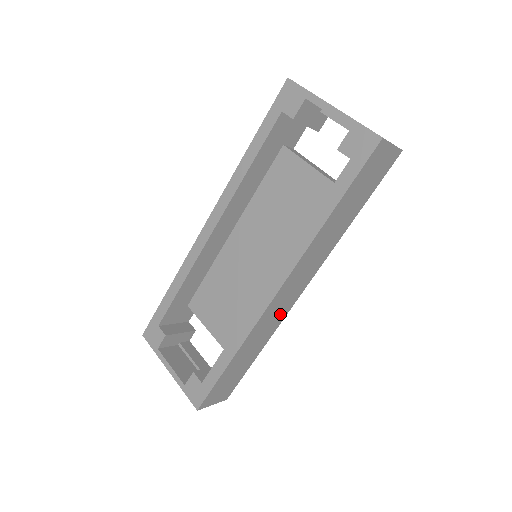
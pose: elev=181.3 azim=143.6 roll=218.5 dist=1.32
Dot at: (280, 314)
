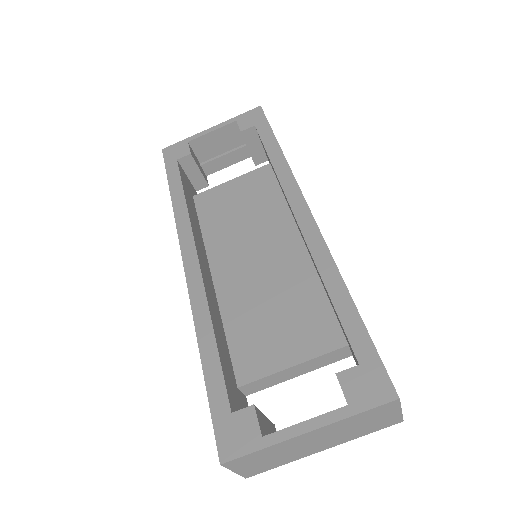
Dot at: occluded
